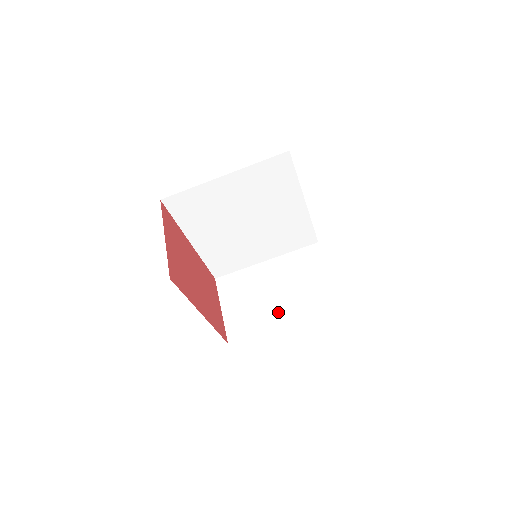
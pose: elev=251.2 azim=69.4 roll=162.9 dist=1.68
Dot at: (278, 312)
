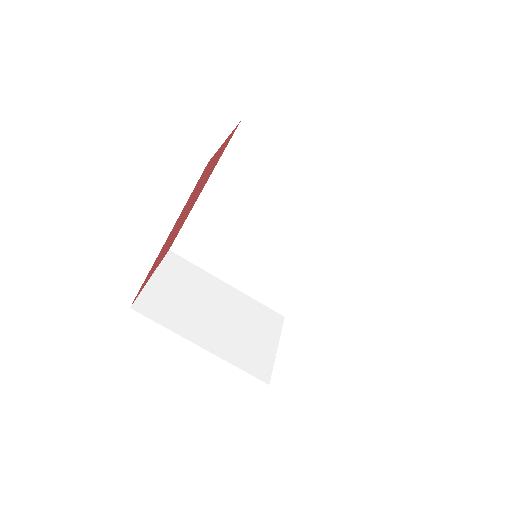
Dot at: (205, 331)
